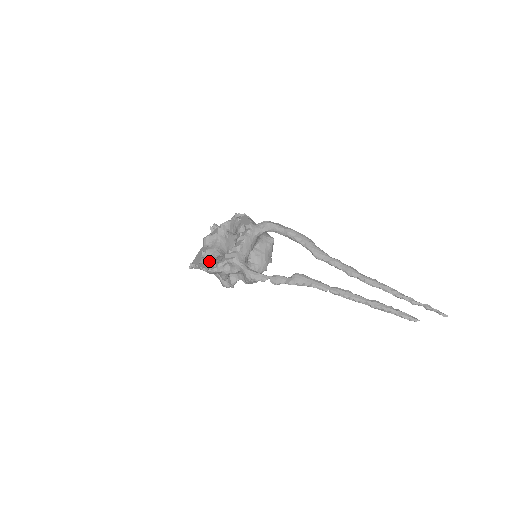
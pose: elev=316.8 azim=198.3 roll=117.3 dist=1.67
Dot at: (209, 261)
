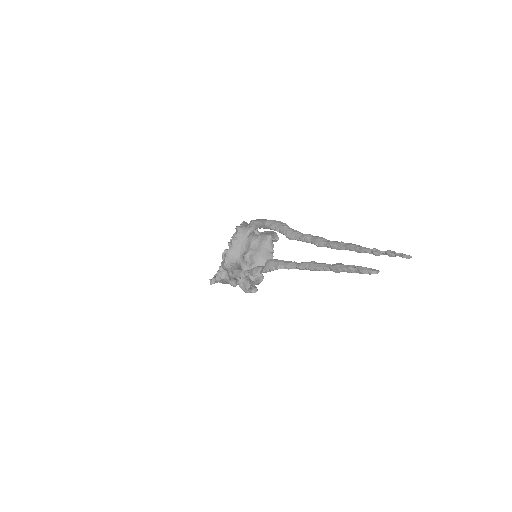
Dot at: occluded
